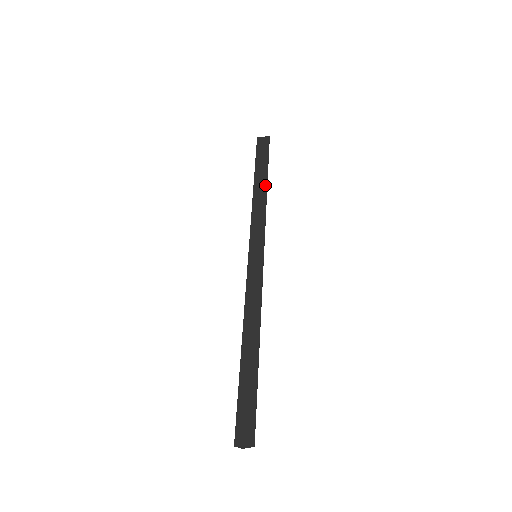
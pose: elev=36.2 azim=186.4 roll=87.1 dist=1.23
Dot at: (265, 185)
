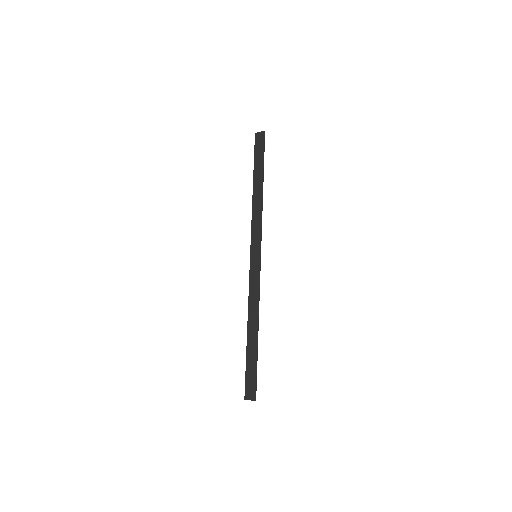
Dot at: (261, 187)
